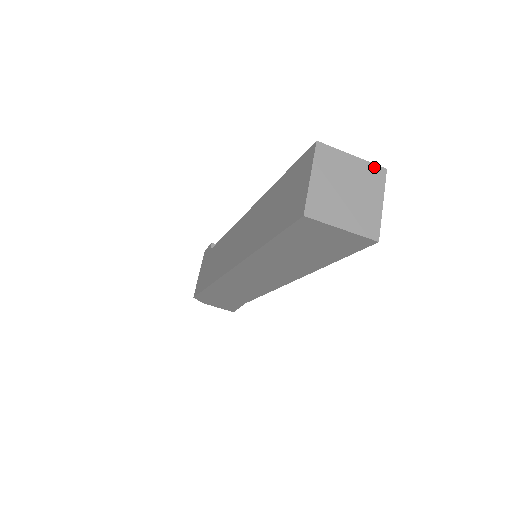
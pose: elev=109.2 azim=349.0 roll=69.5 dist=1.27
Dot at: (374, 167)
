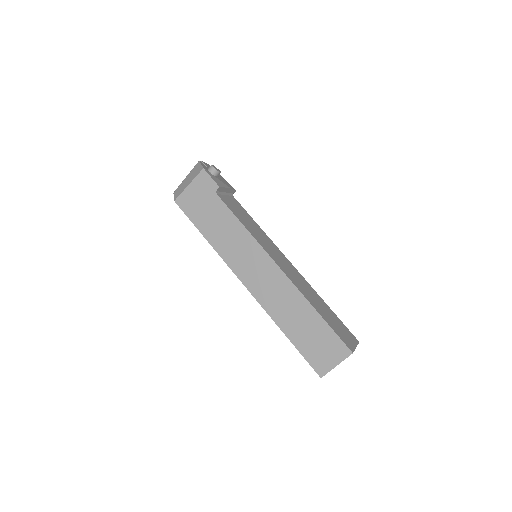
Dot at: occluded
